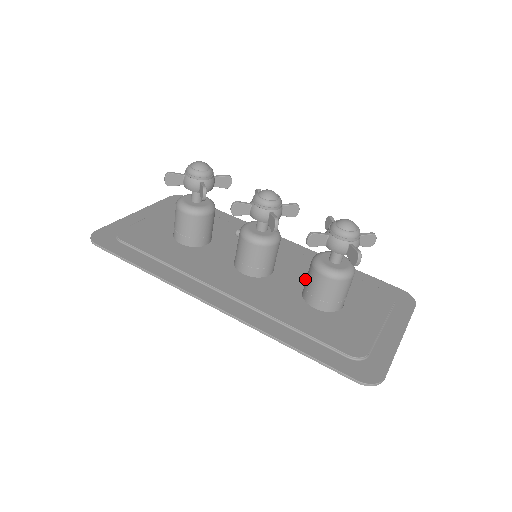
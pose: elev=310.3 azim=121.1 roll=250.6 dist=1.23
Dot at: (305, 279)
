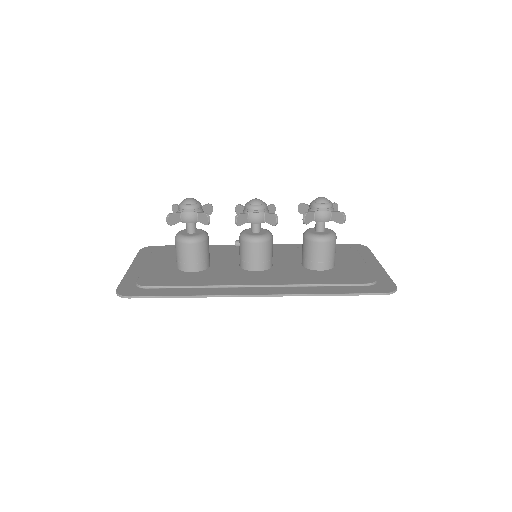
Dot at: (296, 259)
